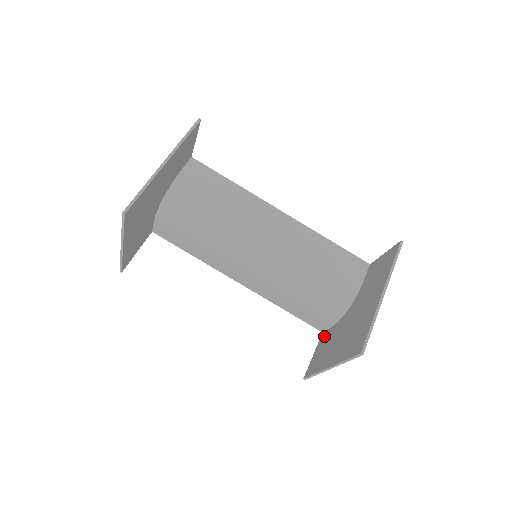
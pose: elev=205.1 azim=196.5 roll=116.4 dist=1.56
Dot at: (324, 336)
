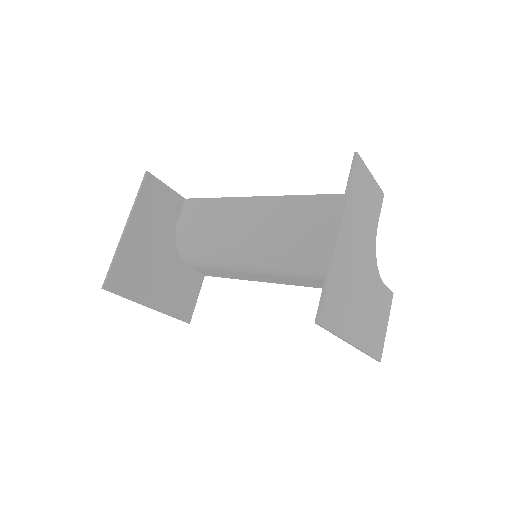
Dot at: occluded
